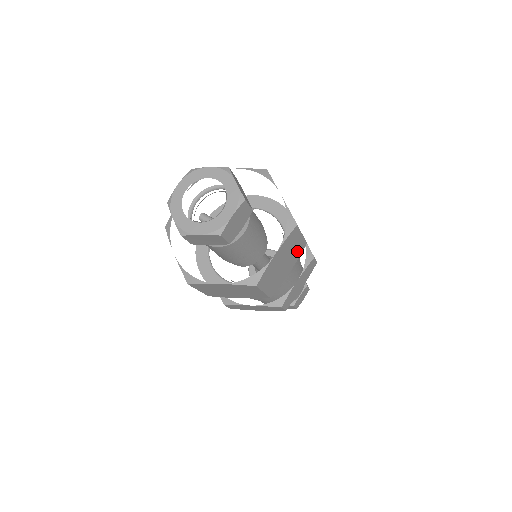
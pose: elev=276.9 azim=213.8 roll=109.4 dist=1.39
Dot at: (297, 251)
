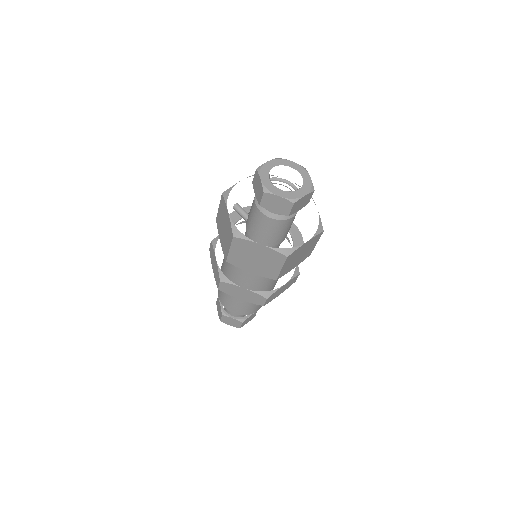
Dot at: (306, 255)
